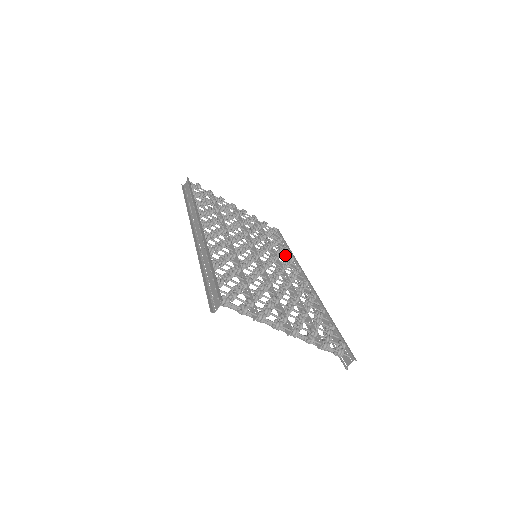
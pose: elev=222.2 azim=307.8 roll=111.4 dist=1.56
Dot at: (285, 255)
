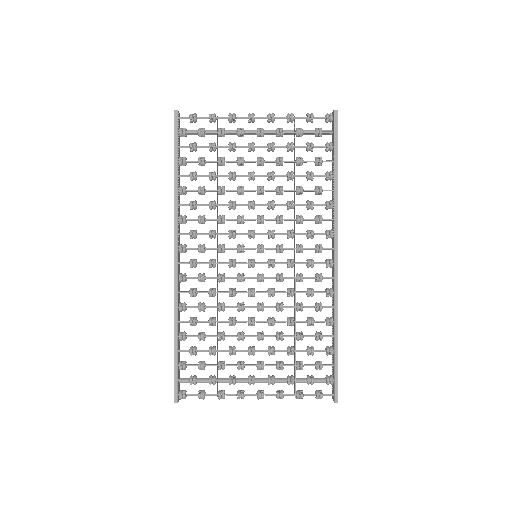
Dot at: (318, 204)
